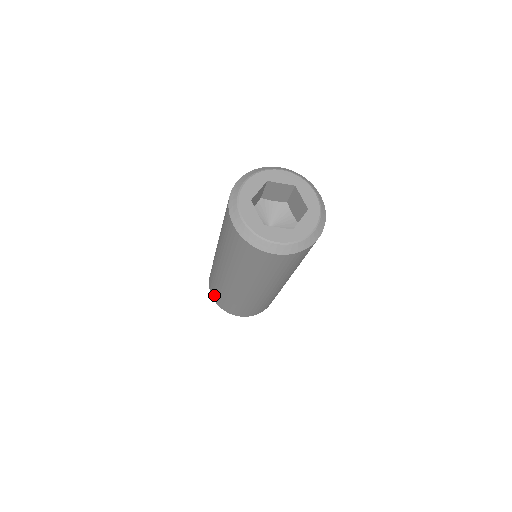
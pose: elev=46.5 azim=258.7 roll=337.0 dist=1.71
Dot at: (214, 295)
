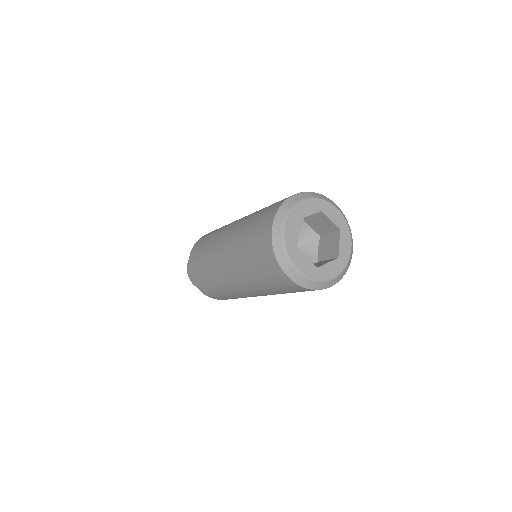
Dot at: (193, 261)
